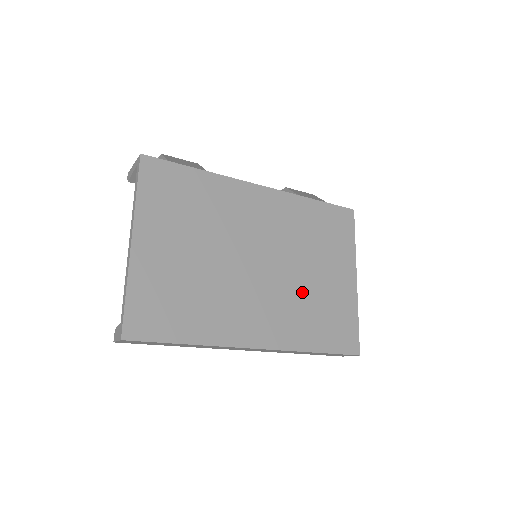
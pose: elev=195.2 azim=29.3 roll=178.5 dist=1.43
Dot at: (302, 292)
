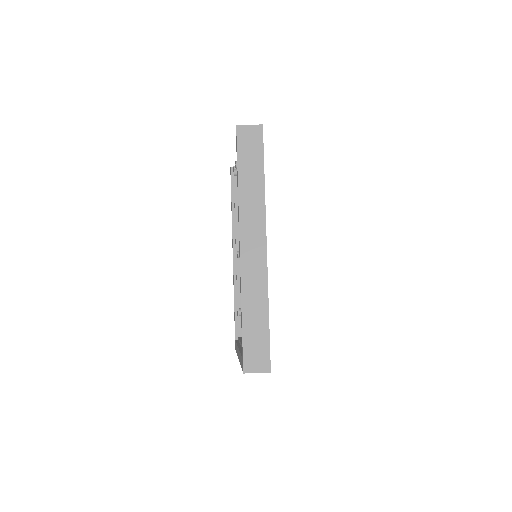
Dot at: occluded
